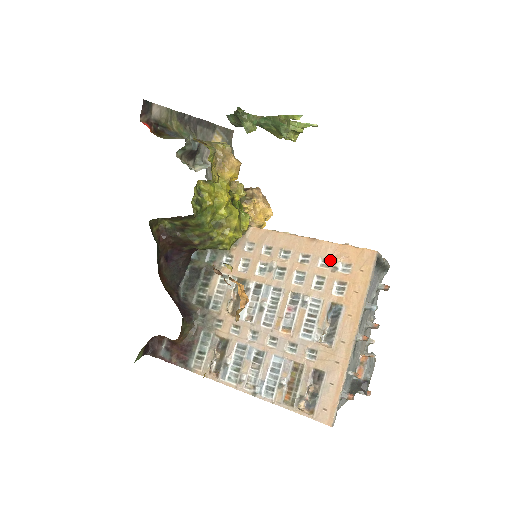
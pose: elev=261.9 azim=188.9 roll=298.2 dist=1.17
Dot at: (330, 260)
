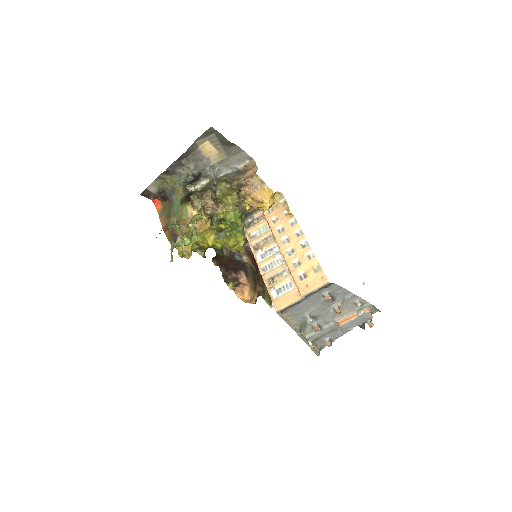
Dot at: occluded
